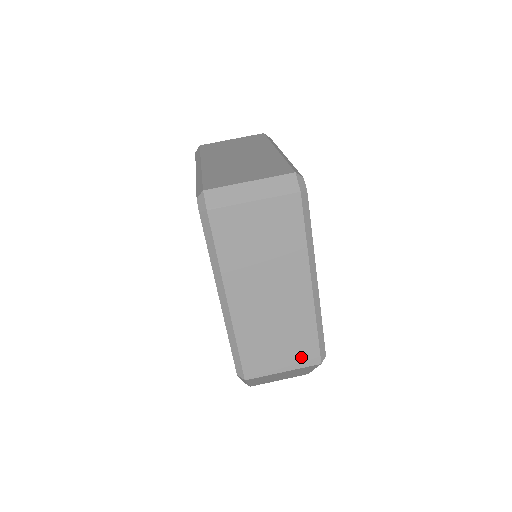
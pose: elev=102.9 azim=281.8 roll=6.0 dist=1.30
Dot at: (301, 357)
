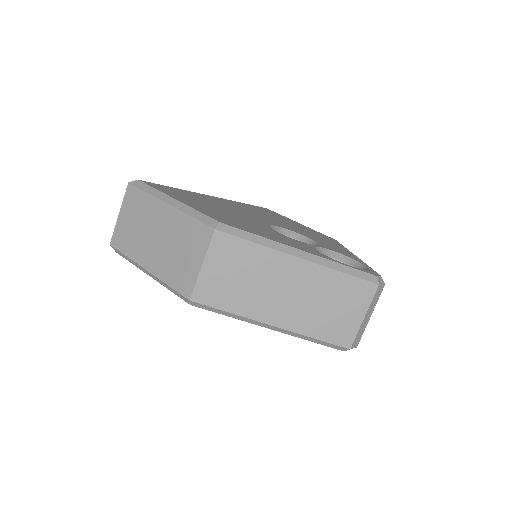
Dot at: occluded
